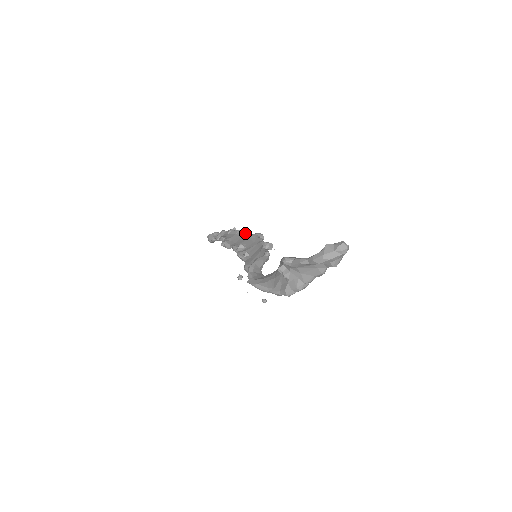
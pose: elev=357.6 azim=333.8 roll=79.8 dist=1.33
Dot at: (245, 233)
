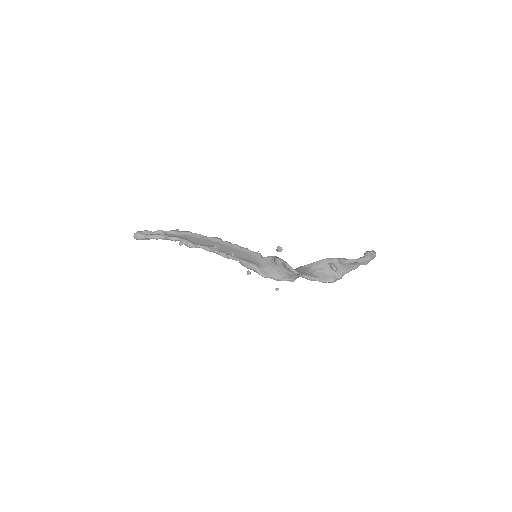
Dot at: (201, 235)
